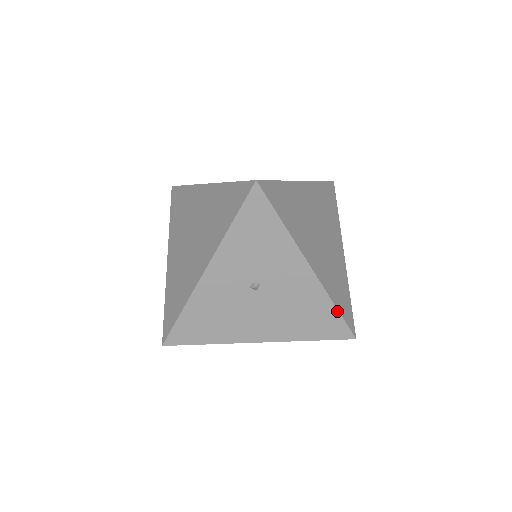
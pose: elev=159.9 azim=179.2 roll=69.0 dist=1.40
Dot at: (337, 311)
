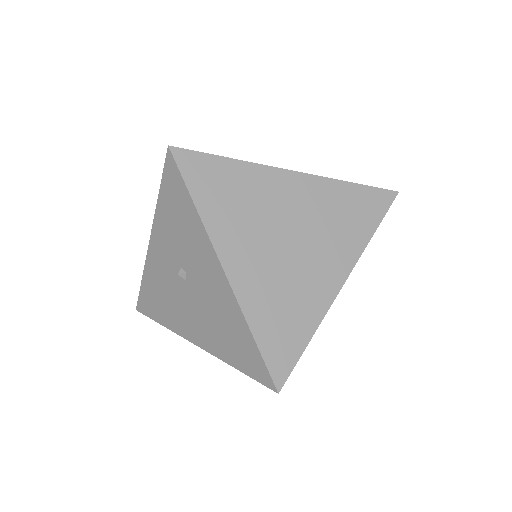
Dot at: (254, 341)
